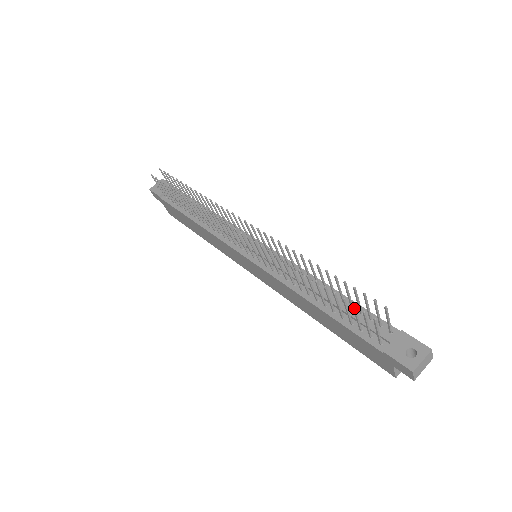
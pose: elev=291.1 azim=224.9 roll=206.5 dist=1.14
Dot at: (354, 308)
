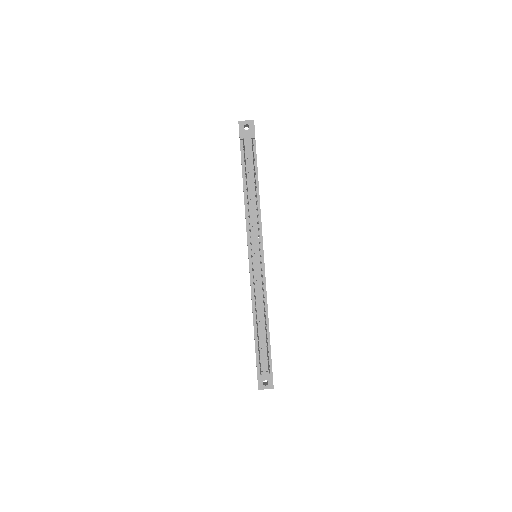
Dot at: (259, 361)
